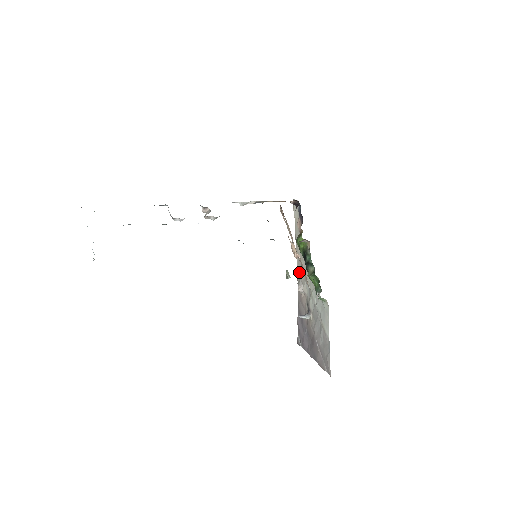
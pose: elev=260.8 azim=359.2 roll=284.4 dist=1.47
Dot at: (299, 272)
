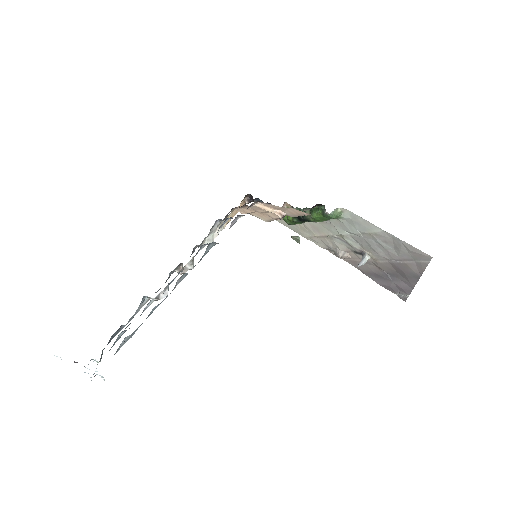
Dot at: (326, 247)
